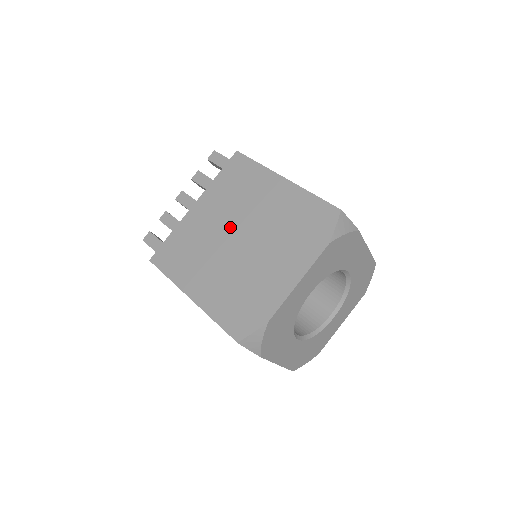
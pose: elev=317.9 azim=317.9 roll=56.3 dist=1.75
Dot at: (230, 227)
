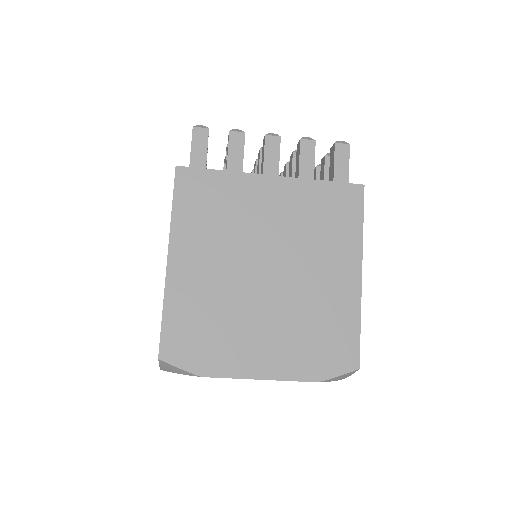
Dot at: (273, 249)
